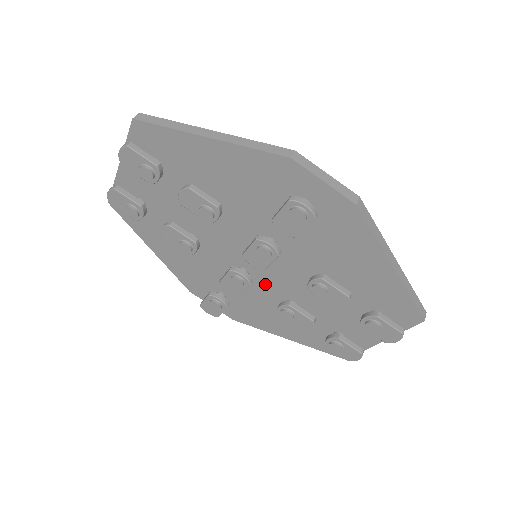
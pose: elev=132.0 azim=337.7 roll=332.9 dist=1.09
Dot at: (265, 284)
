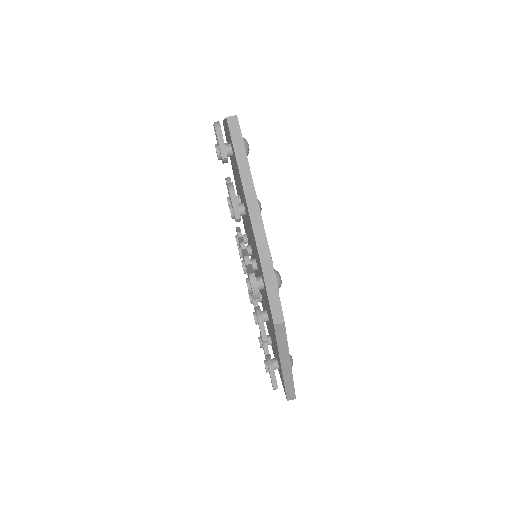
Dot at: occluded
